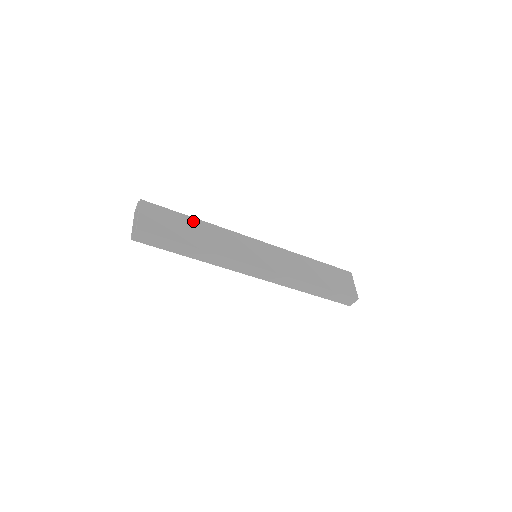
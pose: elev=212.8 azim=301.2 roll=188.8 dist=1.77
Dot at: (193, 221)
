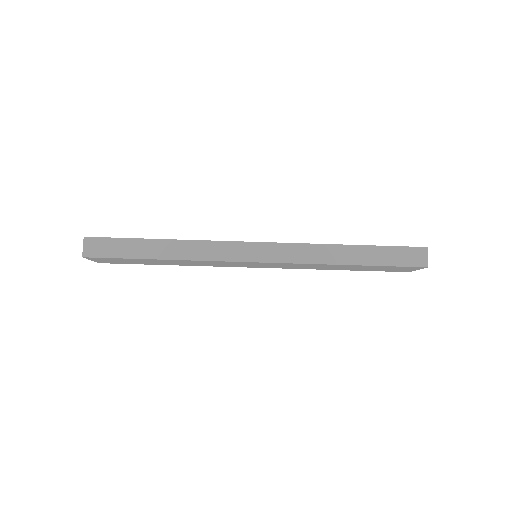
Dot at: occluded
